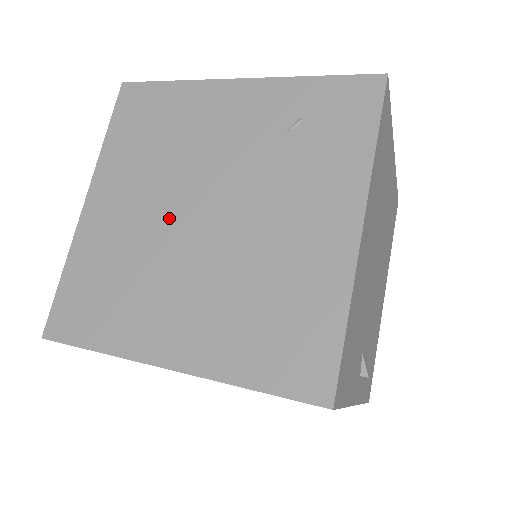
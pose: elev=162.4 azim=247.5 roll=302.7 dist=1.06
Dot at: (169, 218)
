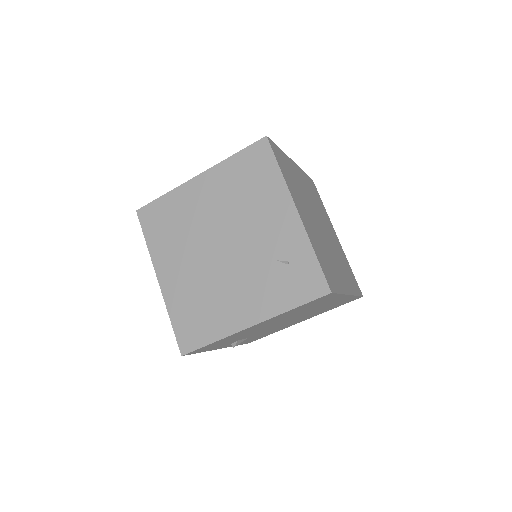
Dot at: (212, 230)
